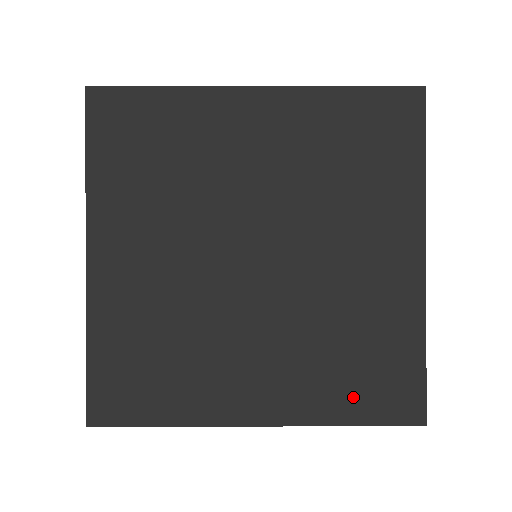
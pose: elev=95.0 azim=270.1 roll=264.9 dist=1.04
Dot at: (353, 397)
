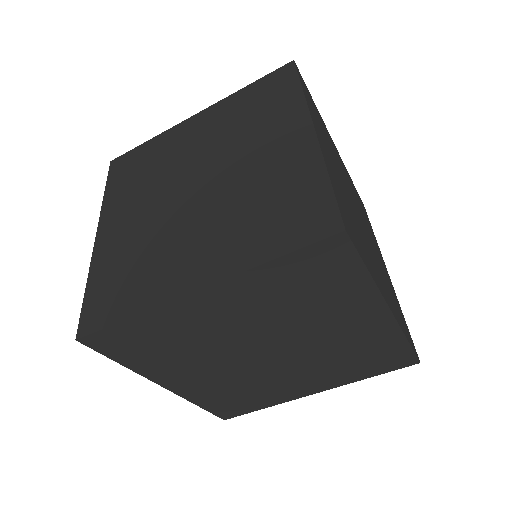
Dot at: (368, 370)
